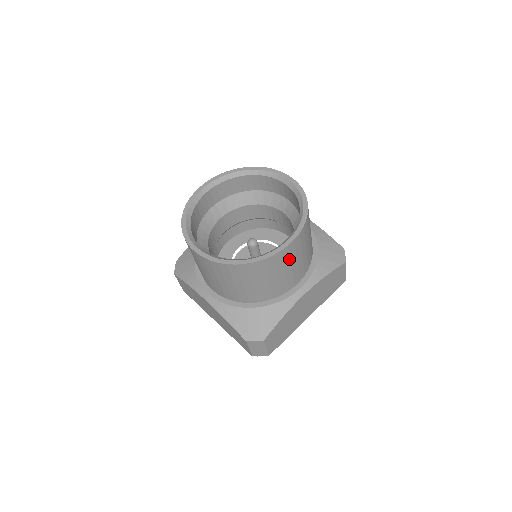
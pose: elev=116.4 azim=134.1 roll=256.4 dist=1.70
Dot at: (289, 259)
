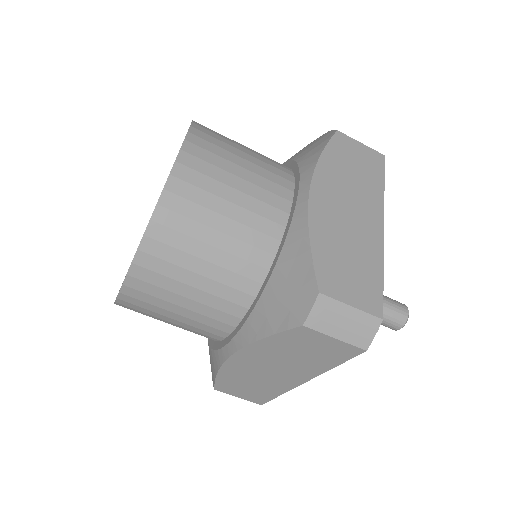
Dot at: (214, 168)
